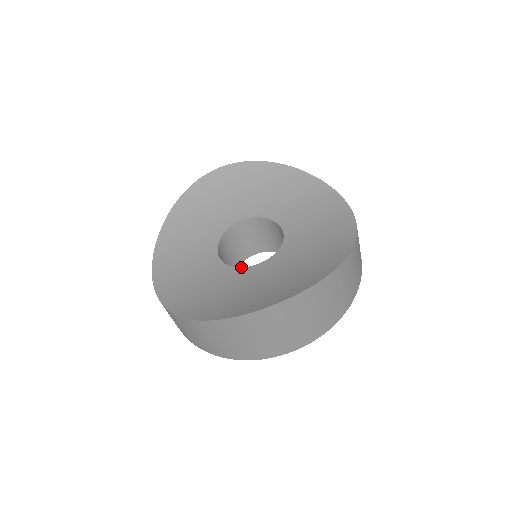
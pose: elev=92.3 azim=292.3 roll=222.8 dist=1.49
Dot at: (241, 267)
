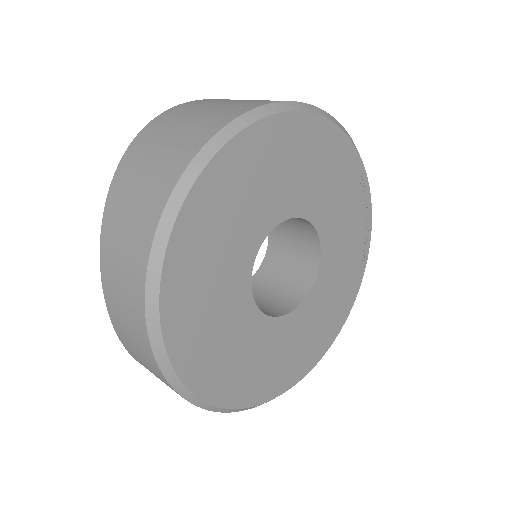
Dot at: occluded
